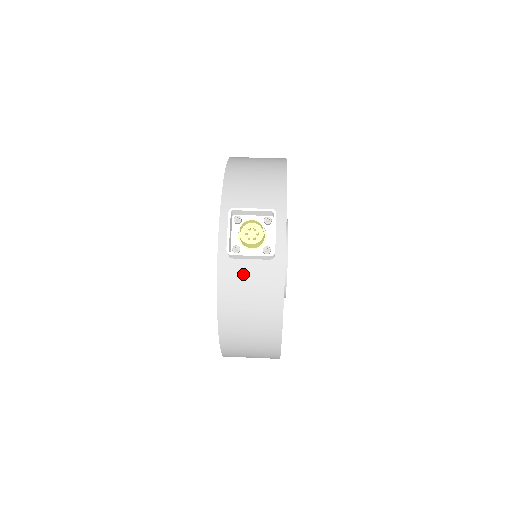
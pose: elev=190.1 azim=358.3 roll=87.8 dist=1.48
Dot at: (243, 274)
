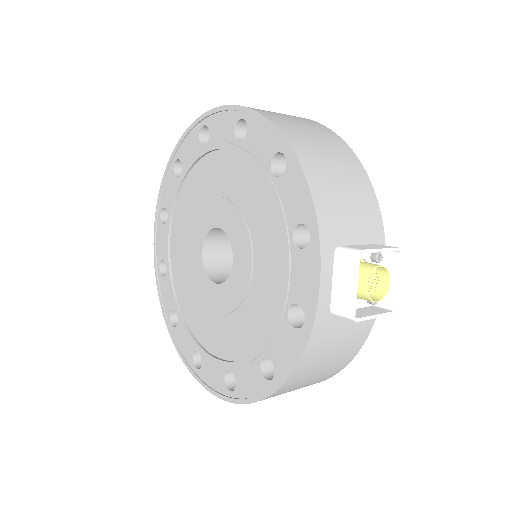
Dot at: (337, 331)
